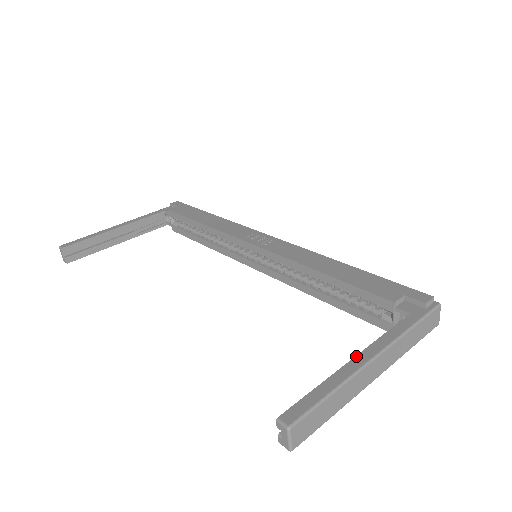
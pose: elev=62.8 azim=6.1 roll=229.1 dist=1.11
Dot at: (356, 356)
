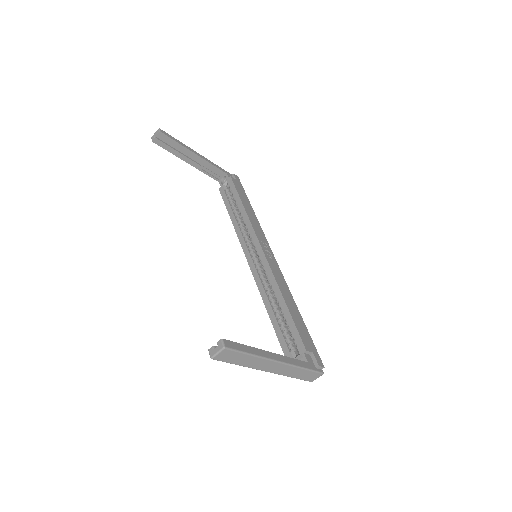
Dot at: occluded
